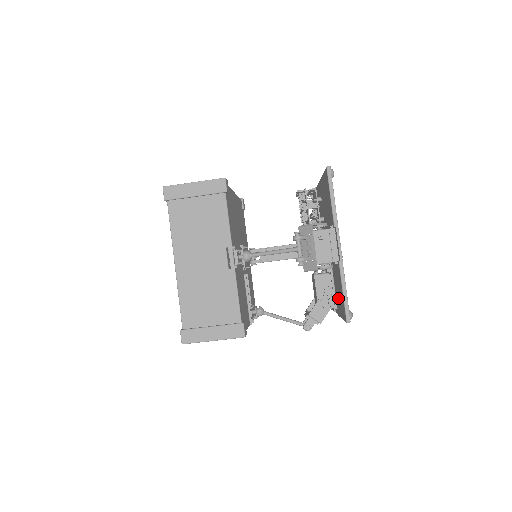
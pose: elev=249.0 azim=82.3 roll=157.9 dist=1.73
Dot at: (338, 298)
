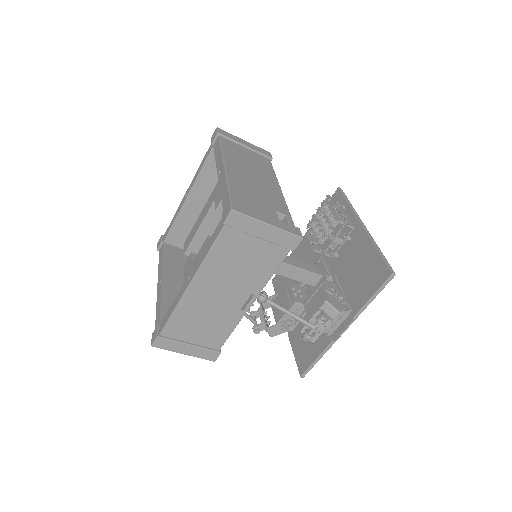
Dot at: occluded
